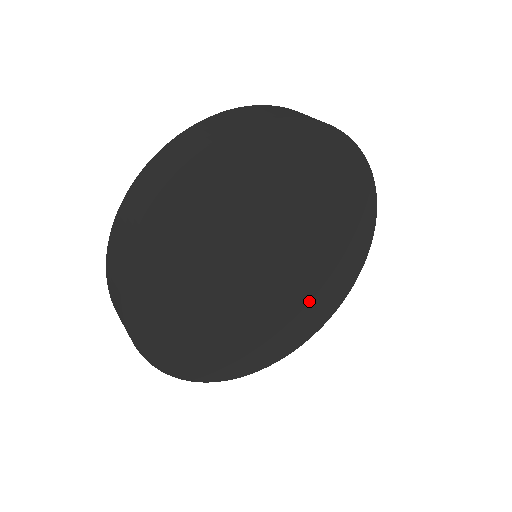
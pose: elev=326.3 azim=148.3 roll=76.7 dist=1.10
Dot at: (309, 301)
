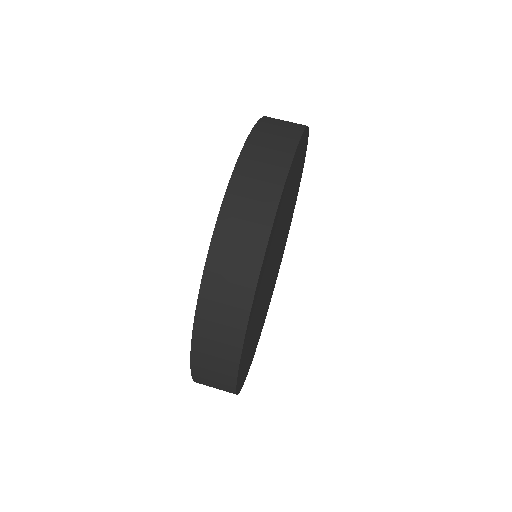
Dot at: (274, 279)
